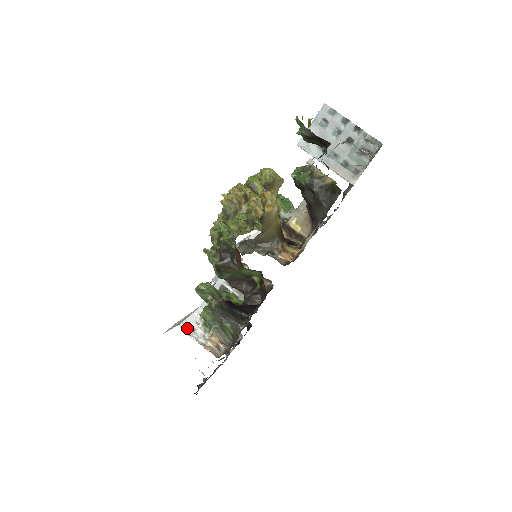
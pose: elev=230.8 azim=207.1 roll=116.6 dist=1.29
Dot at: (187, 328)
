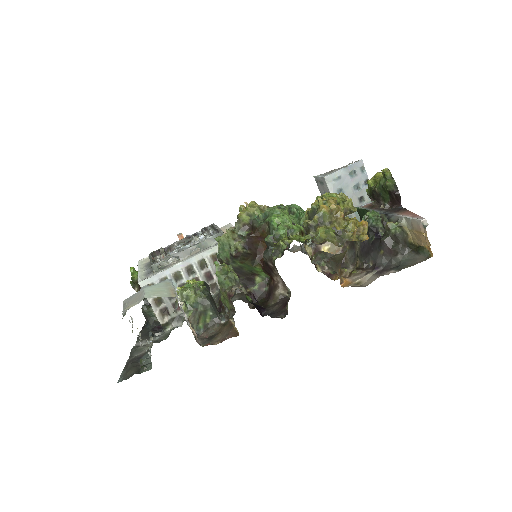
Dot at: (178, 302)
